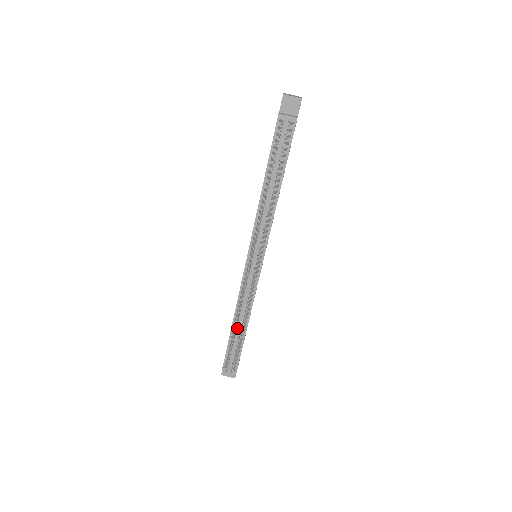
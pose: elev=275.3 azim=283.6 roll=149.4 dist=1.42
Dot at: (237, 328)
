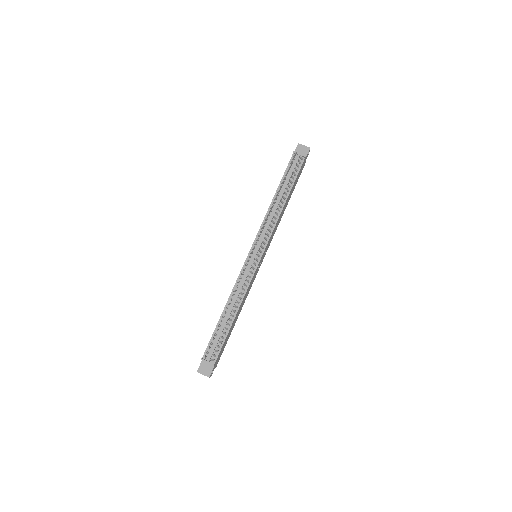
Dot at: (226, 317)
